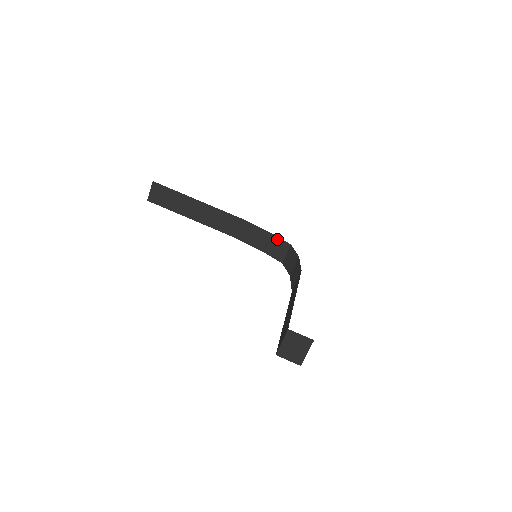
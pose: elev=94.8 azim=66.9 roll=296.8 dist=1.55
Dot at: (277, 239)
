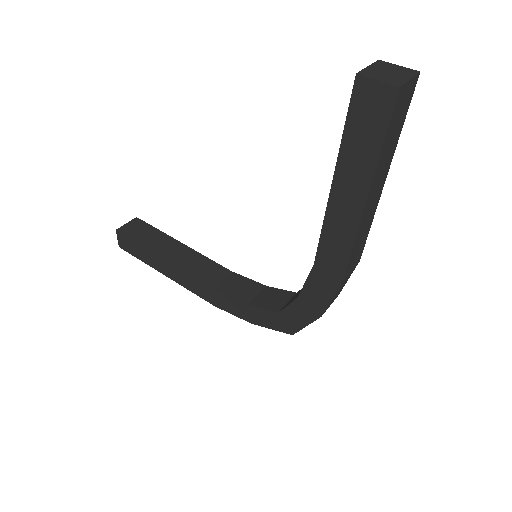
Dot at: (276, 290)
